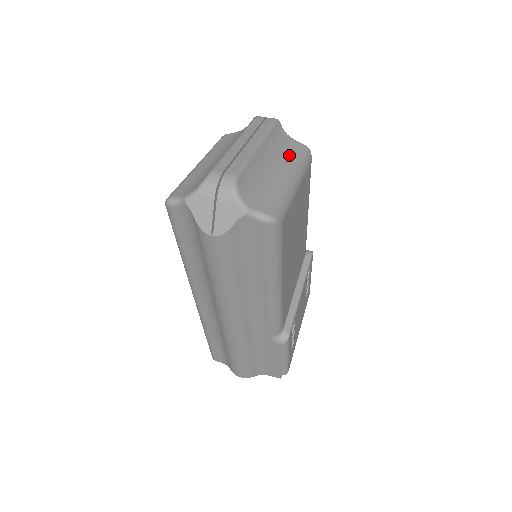
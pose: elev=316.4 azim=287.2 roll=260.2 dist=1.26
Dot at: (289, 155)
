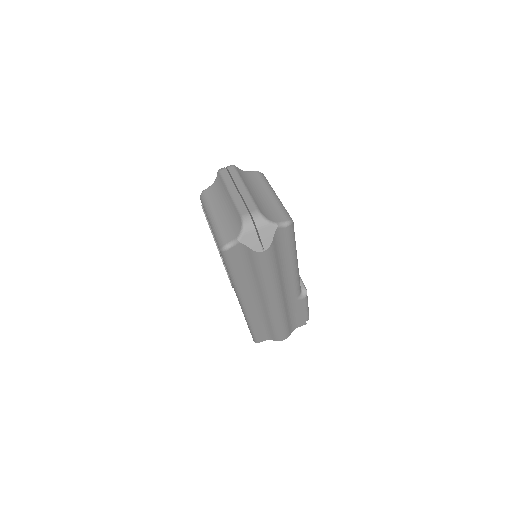
Dot at: (257, 182)
